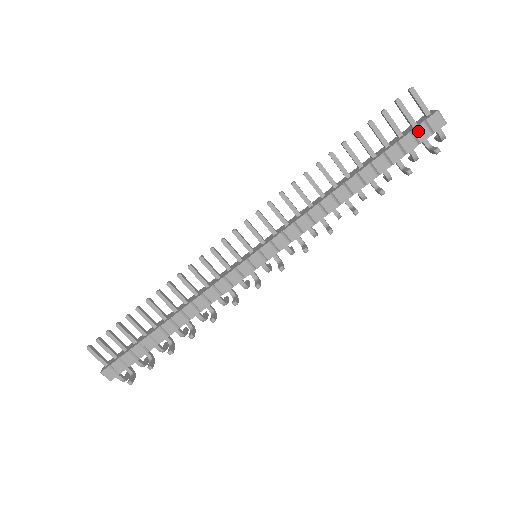
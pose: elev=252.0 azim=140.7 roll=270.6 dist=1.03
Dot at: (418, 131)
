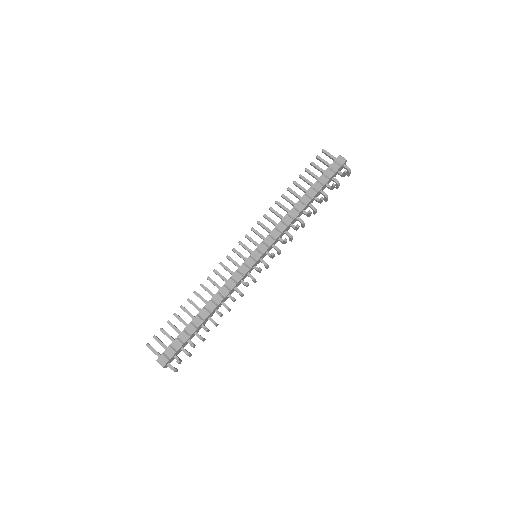
Dot at: (332, 166)
